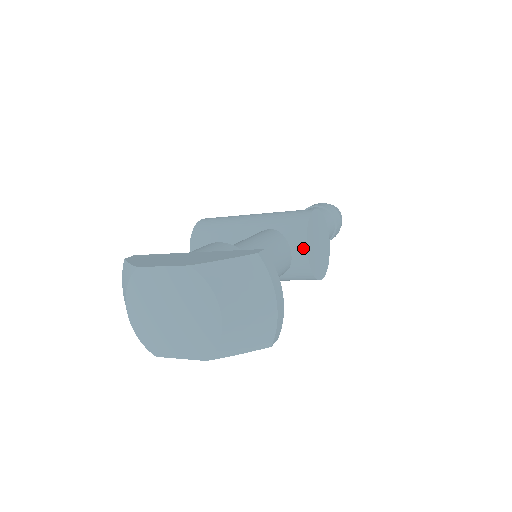
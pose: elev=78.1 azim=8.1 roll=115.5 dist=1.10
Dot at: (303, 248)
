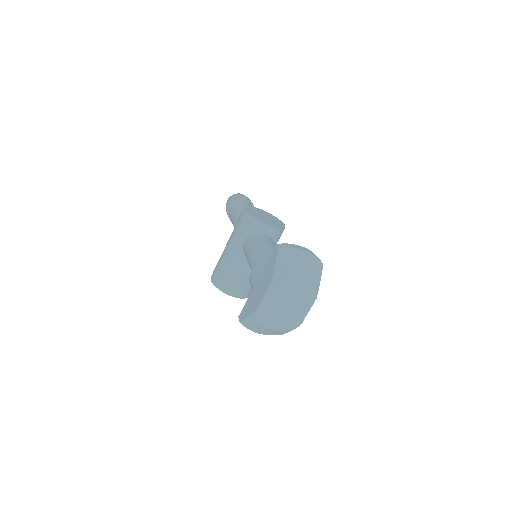
Dot at: (266, 227)
